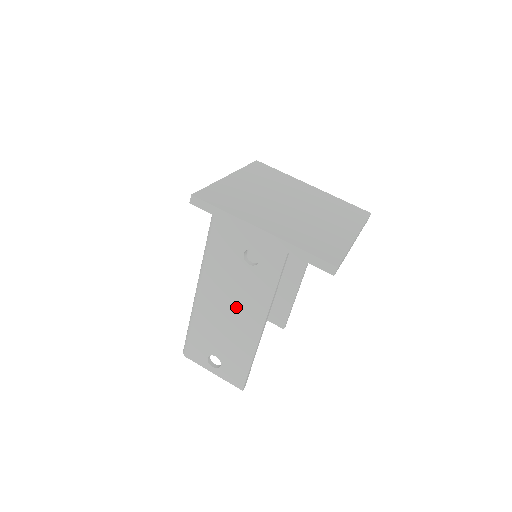
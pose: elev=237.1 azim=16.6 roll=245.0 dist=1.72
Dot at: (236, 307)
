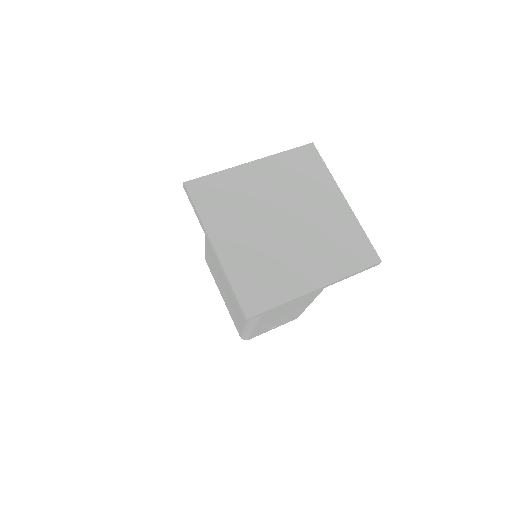
Dot at: occluded
